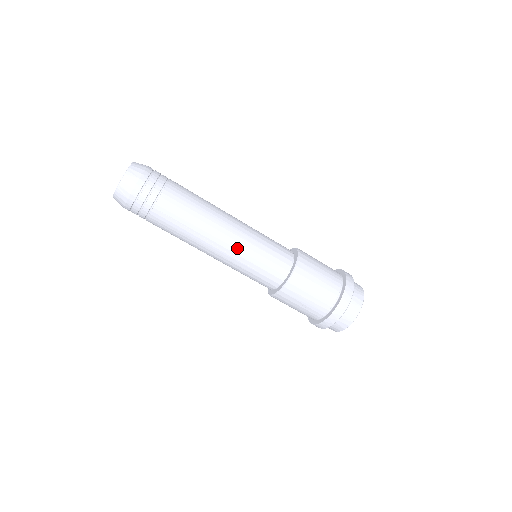
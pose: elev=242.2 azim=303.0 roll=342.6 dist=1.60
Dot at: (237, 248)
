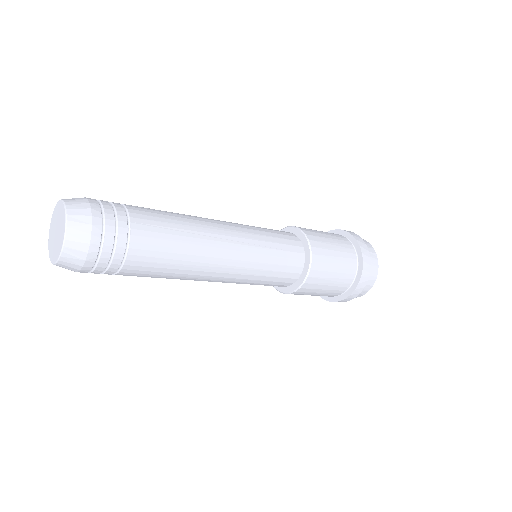
Dot at: (232, 281)
